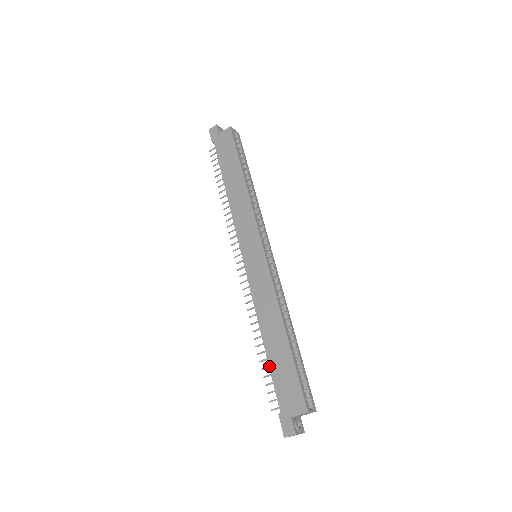
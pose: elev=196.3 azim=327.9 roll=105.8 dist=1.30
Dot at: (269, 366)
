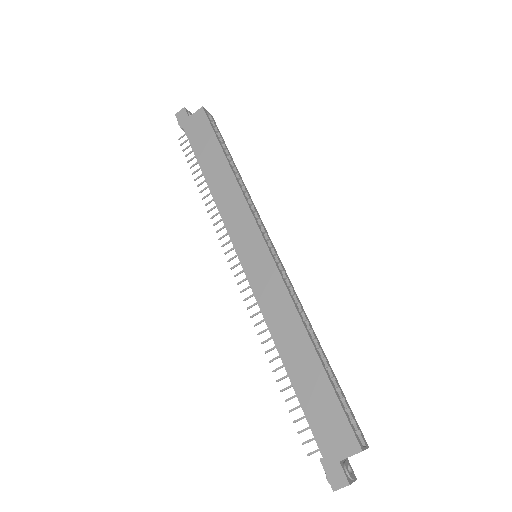
Dot at: (296, 395)
